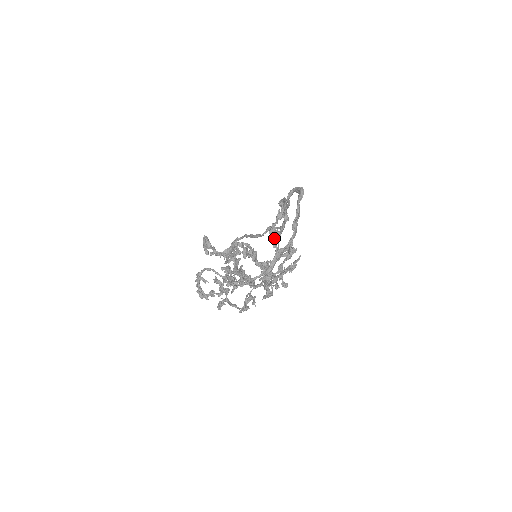
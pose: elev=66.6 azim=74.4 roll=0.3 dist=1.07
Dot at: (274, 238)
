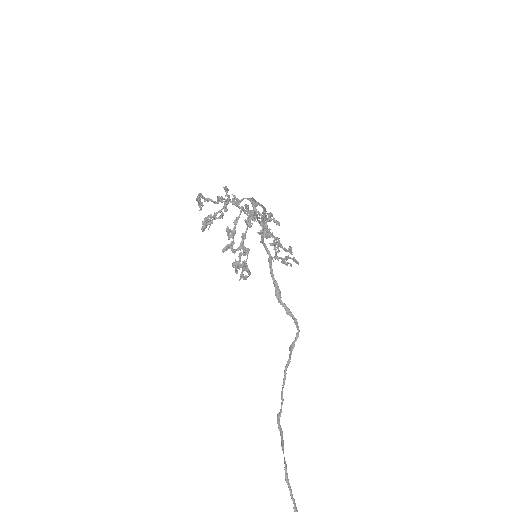
Dot at: occluded
